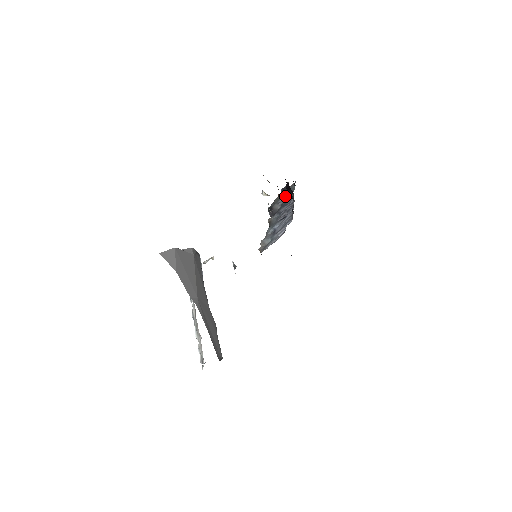
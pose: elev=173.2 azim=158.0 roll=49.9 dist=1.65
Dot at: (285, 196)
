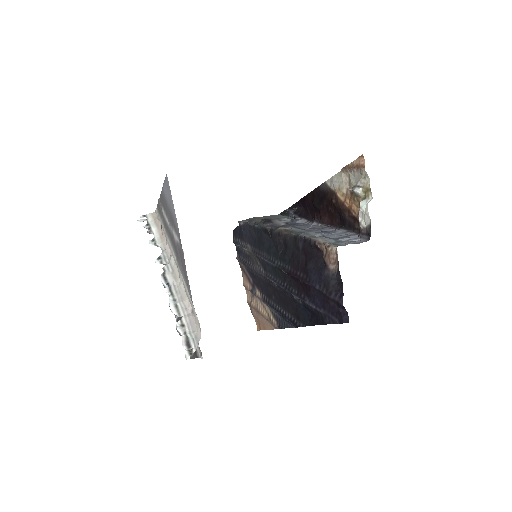
Dot at: occluded
